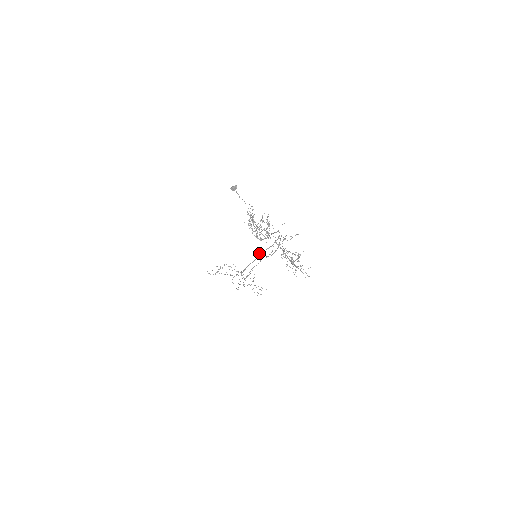
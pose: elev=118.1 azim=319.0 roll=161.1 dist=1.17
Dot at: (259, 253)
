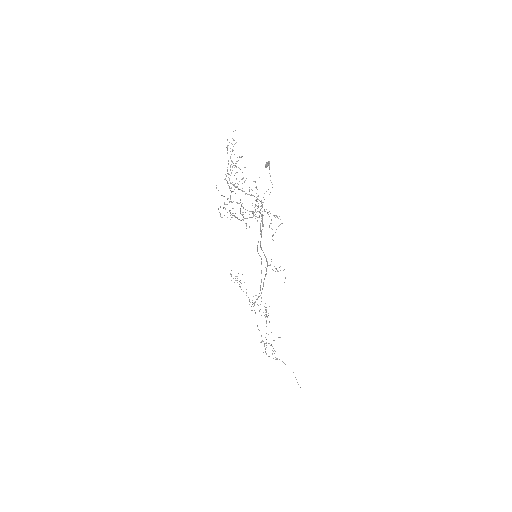
Dot at: (267, 265)
